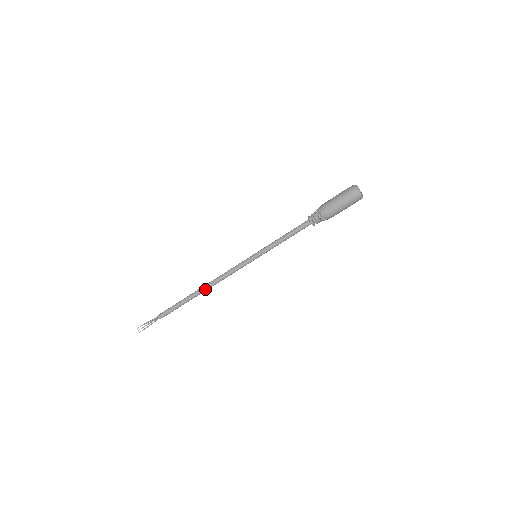
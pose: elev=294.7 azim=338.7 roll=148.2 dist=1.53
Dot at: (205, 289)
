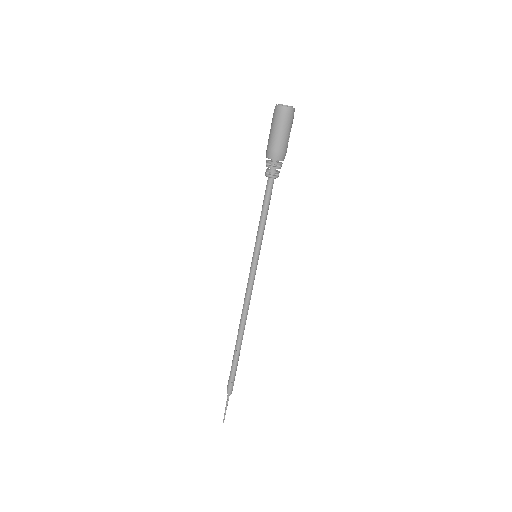
Dot at: (240, 328)
